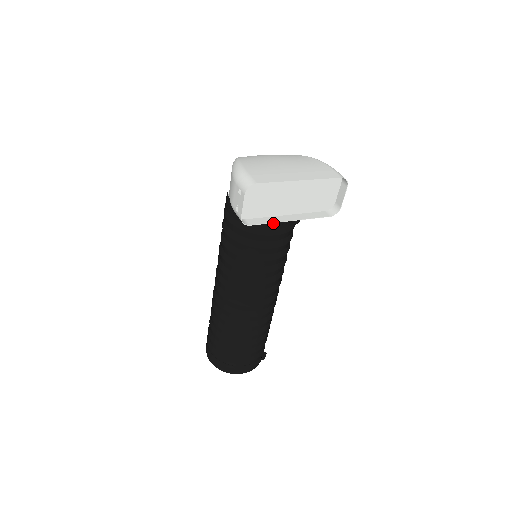
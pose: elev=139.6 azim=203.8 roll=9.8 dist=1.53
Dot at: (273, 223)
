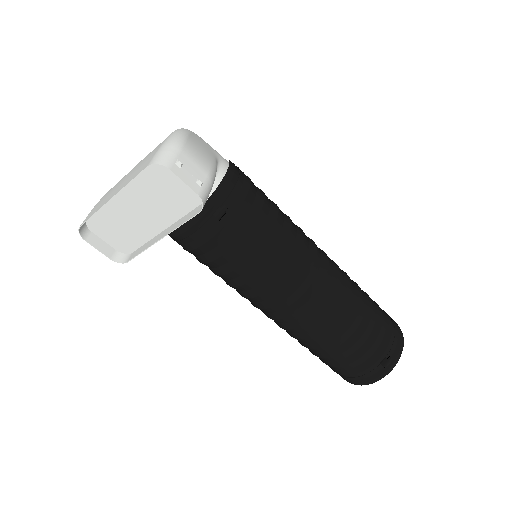
Dot at: (183, 236)
